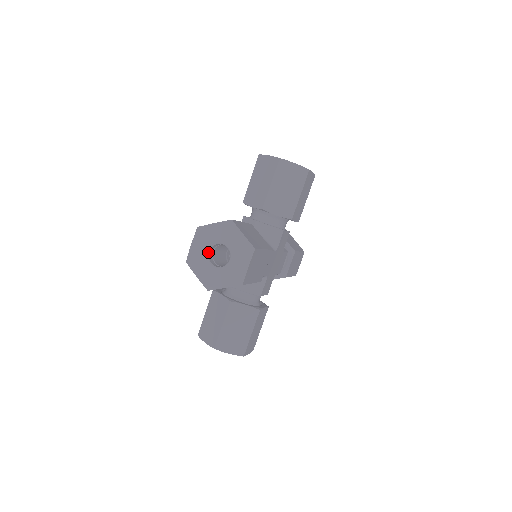
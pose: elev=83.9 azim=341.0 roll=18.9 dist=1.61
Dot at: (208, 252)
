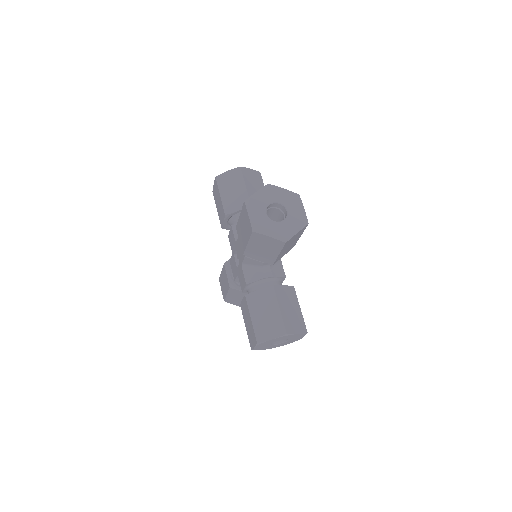
Dot at: occluded
